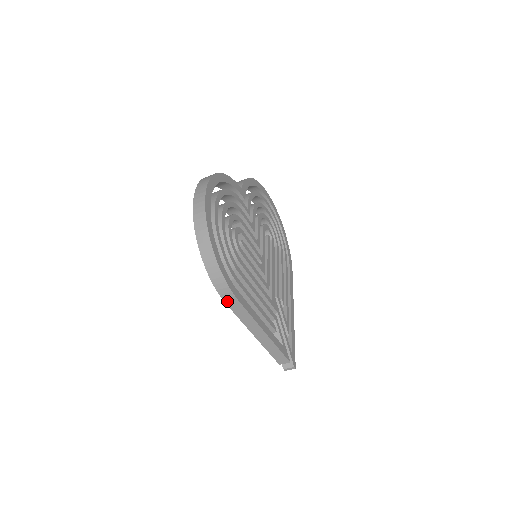
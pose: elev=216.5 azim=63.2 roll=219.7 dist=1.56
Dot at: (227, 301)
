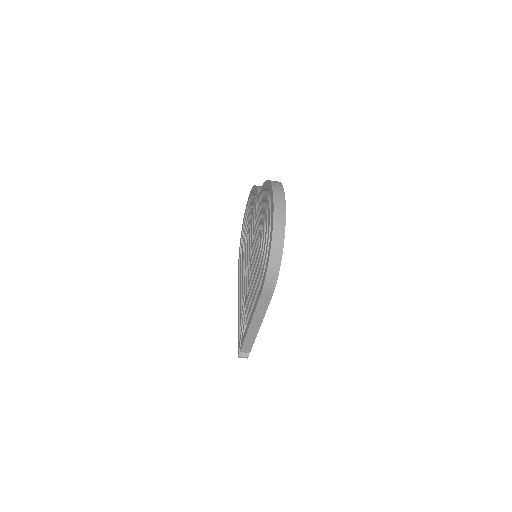
Dot at: (264, 293)
